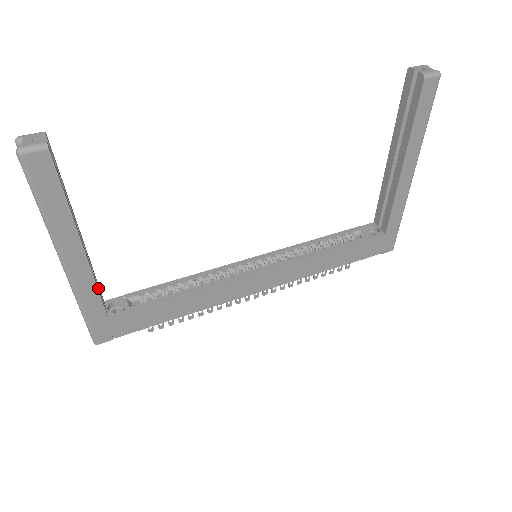
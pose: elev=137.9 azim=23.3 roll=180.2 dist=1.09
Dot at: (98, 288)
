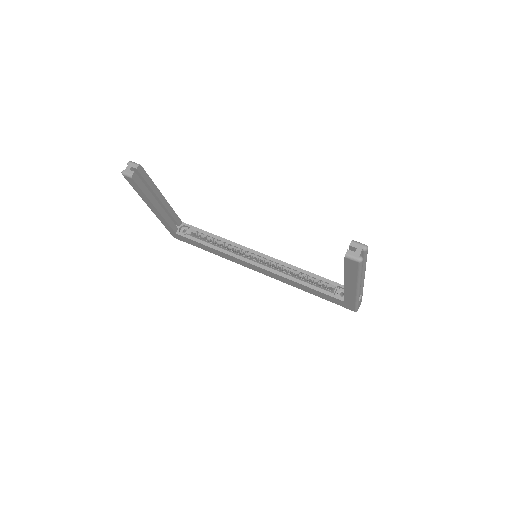
Dot at: (171, 221)
